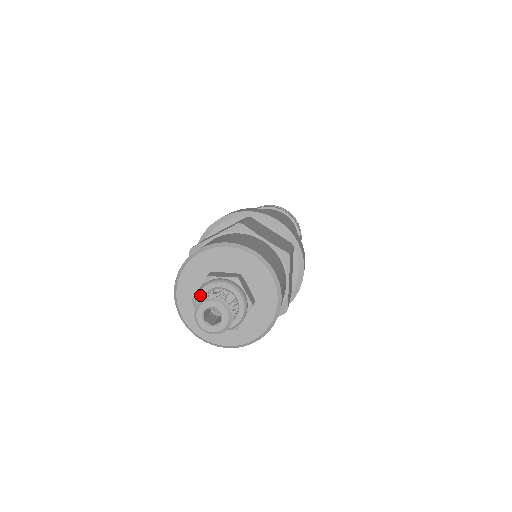
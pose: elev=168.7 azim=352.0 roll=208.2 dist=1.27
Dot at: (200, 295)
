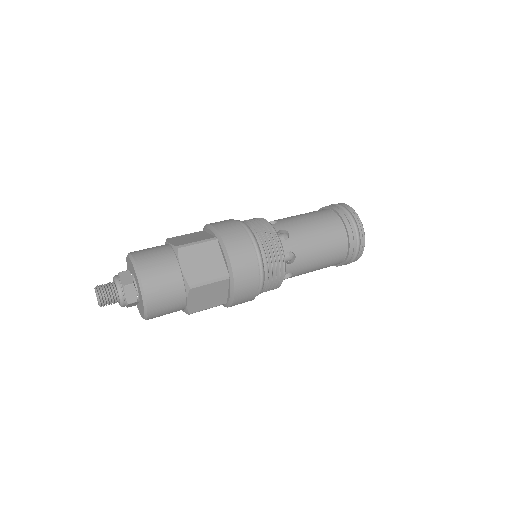
Dot at: (113, 279)
